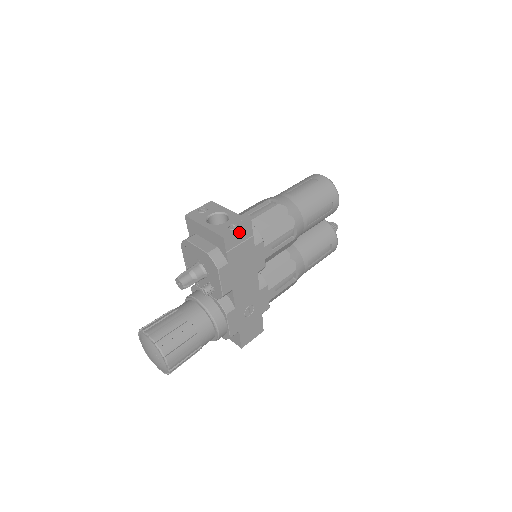
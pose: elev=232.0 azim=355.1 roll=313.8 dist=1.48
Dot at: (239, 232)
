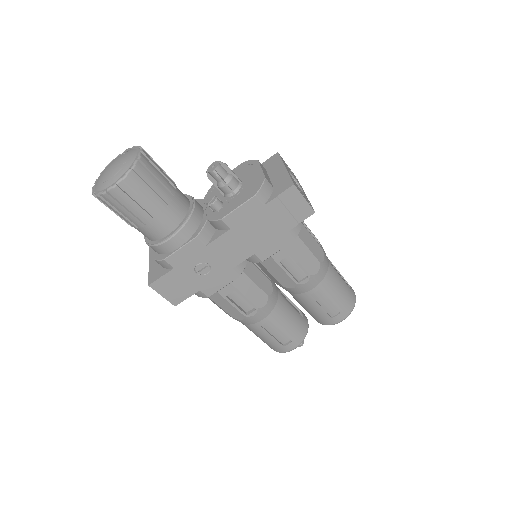
Dot at: (302, 202)
